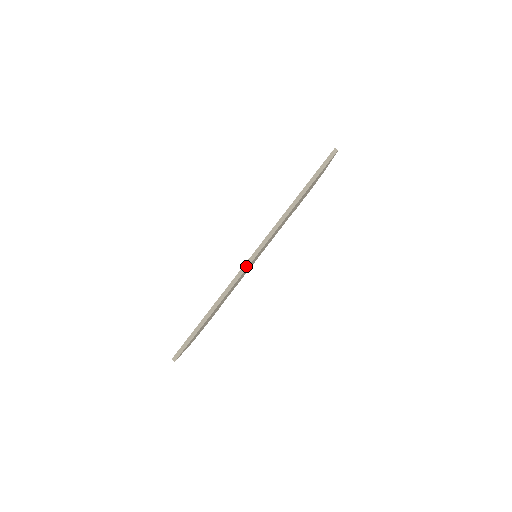
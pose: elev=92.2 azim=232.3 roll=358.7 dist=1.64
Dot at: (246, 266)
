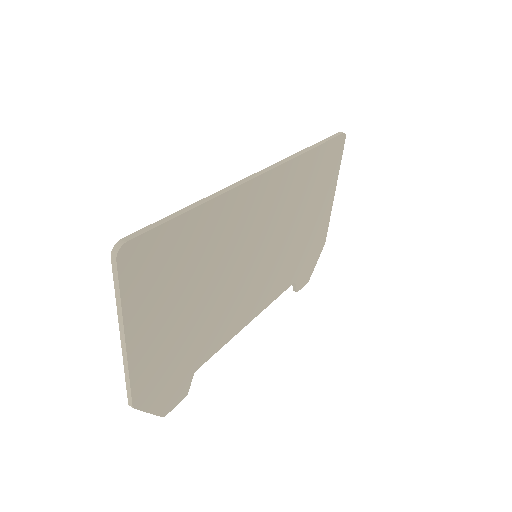
Dot at: (252, 177)
